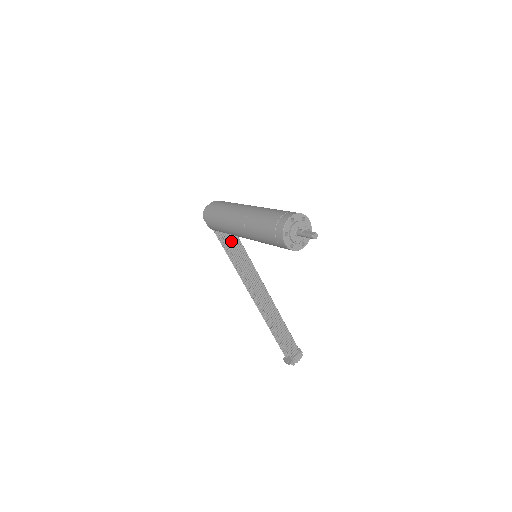
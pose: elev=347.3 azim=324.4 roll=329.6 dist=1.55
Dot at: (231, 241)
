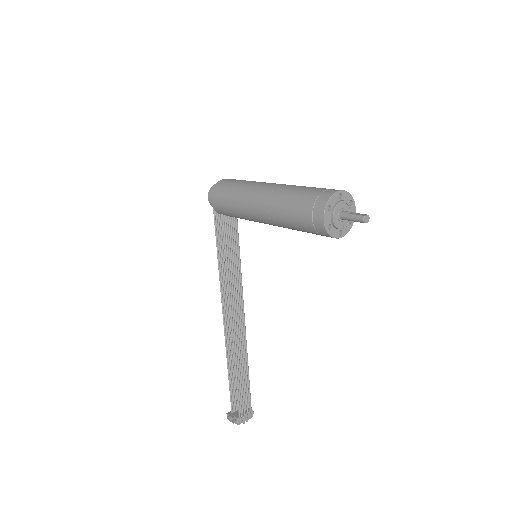
Dot at: (229, 233)
